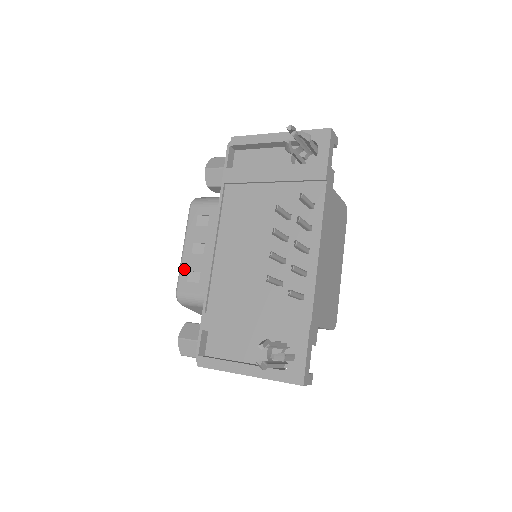
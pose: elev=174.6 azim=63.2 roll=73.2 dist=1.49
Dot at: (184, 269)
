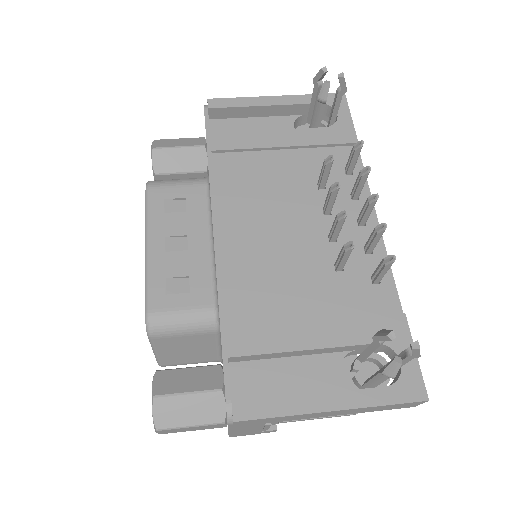
Dot at: (156, 276)
